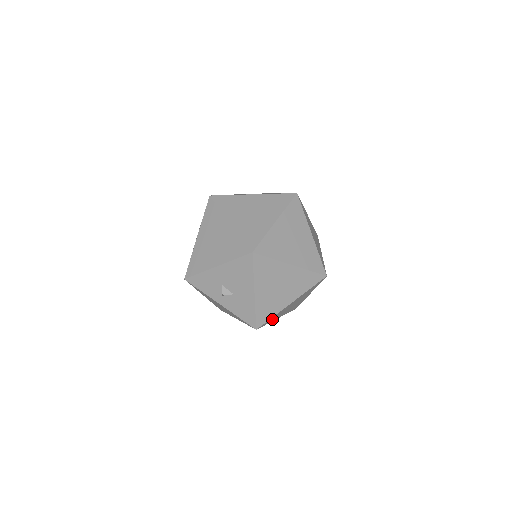
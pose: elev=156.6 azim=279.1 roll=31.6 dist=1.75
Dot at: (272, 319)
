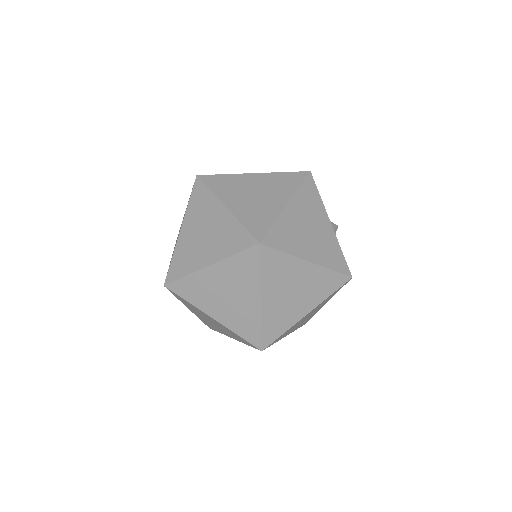
Dot at: occluded
